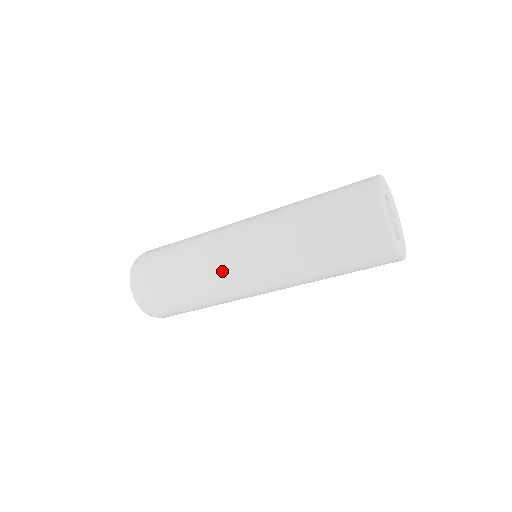
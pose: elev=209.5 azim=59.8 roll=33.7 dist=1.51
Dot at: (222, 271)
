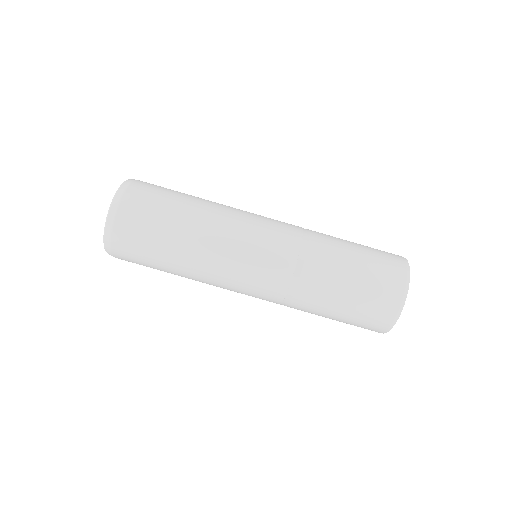
Dot at: occluded
